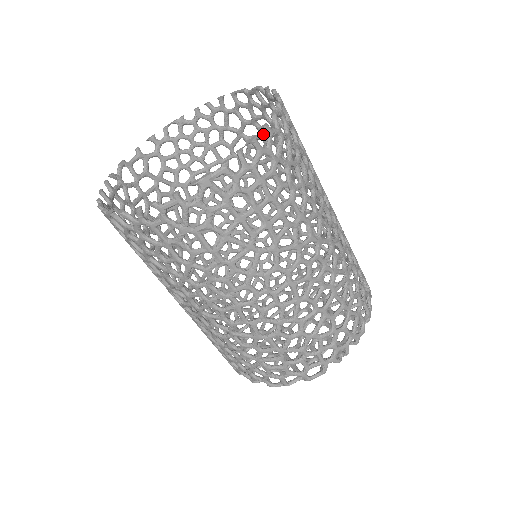
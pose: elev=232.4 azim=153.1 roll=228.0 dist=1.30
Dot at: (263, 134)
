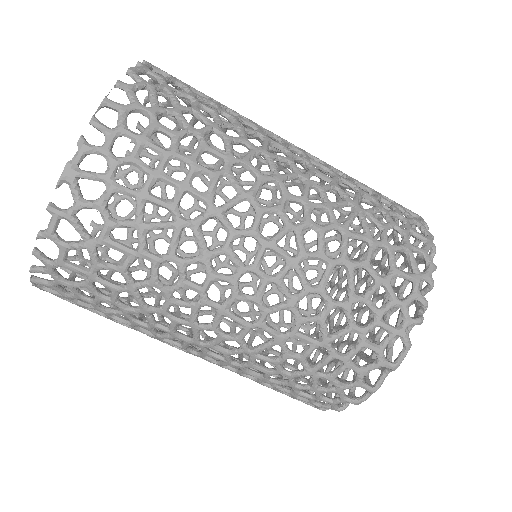
Dot at: occluded
